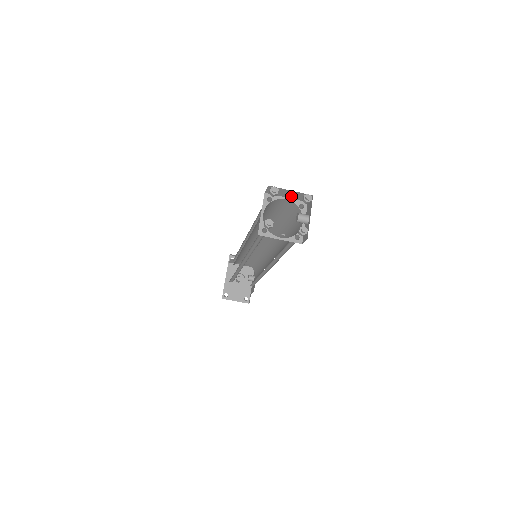
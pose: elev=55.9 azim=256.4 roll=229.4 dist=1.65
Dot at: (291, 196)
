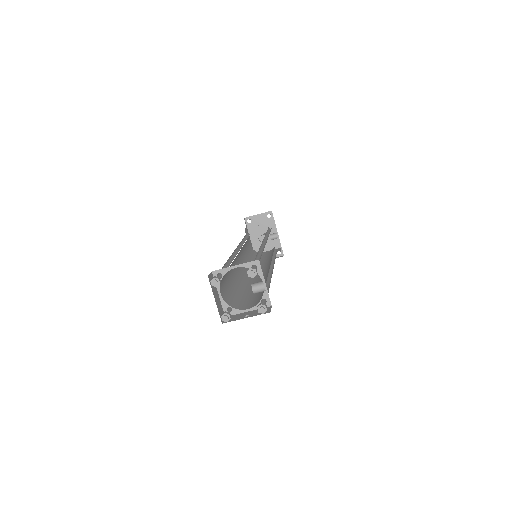
Dot at: (238, 265)
